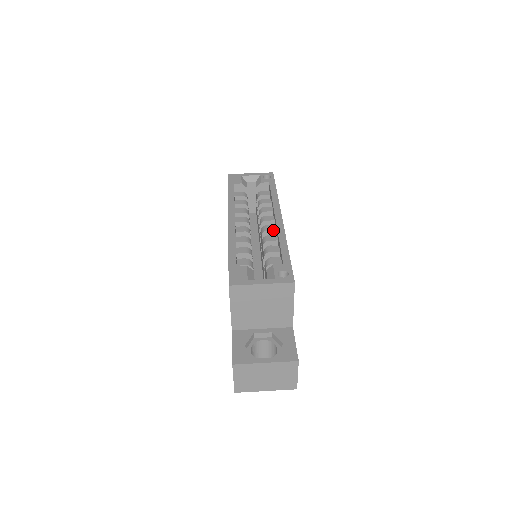
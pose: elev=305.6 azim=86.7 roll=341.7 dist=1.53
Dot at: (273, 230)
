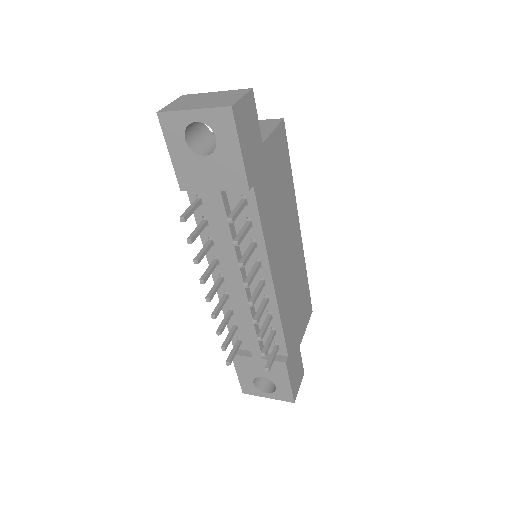
Dot at: occluded
